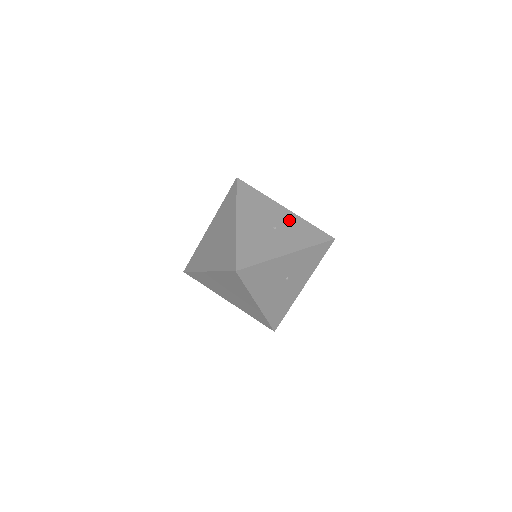
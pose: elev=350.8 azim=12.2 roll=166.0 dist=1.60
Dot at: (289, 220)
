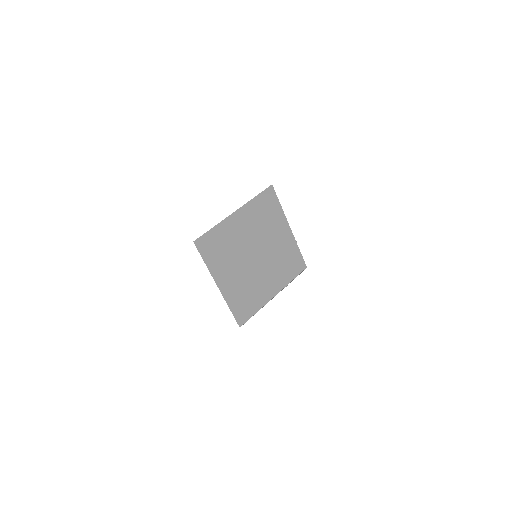
Dot at: occluded
